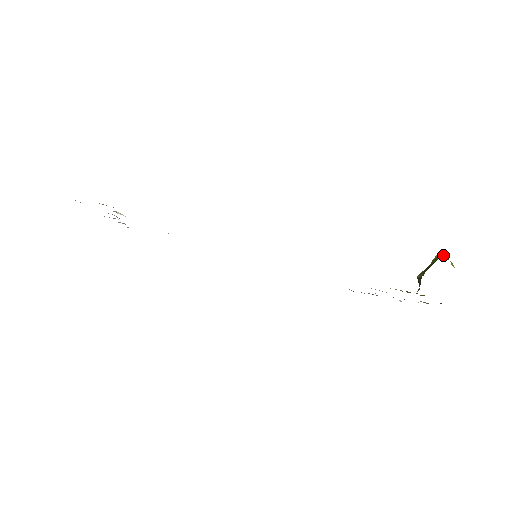
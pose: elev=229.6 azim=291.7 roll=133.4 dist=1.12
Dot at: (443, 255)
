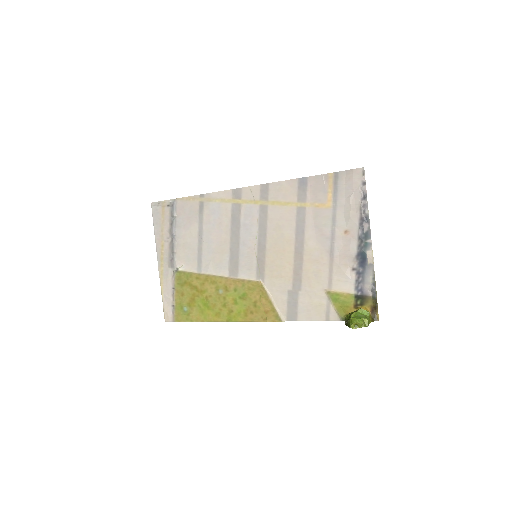
Dot at: (355, 324)
